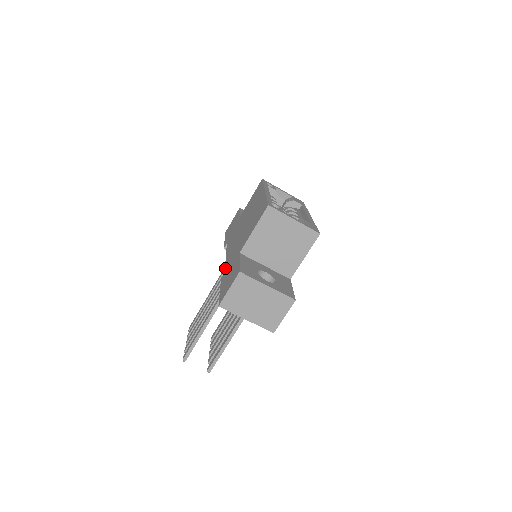
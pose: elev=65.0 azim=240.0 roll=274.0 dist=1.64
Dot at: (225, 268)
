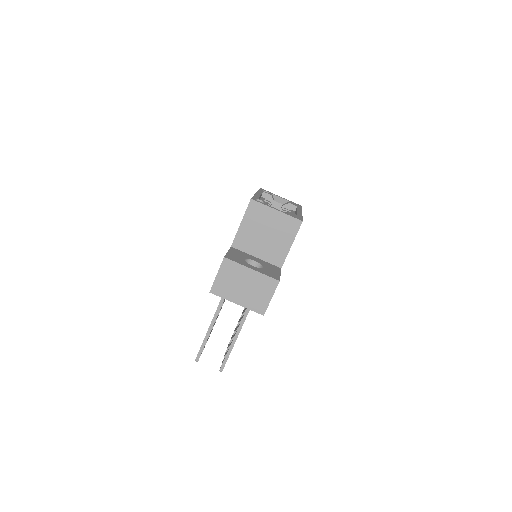
Dot at: occluded
